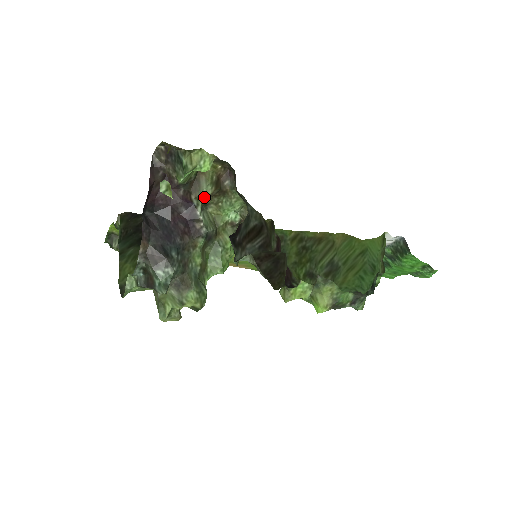
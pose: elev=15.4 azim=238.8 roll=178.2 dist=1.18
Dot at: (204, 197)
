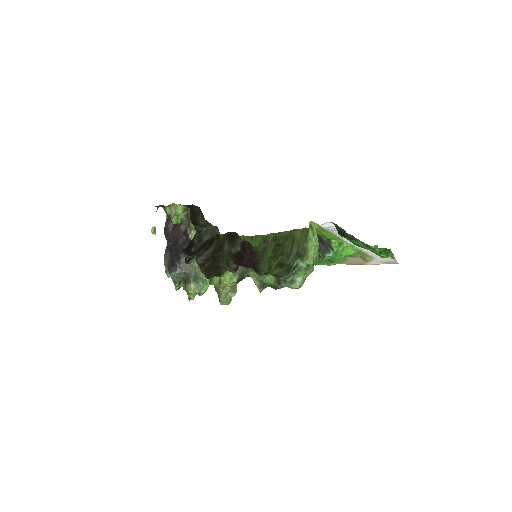
Dot at: (193, 227)
